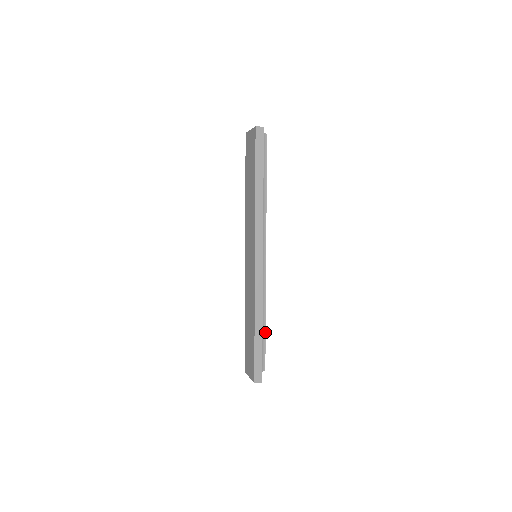
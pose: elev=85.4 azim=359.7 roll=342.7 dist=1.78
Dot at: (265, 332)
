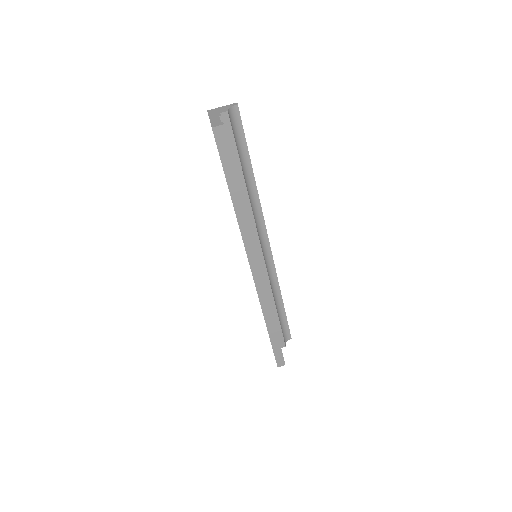
Dot at: (284, 310)
